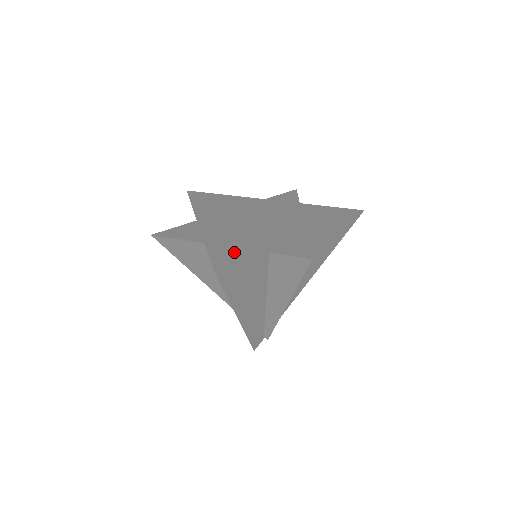
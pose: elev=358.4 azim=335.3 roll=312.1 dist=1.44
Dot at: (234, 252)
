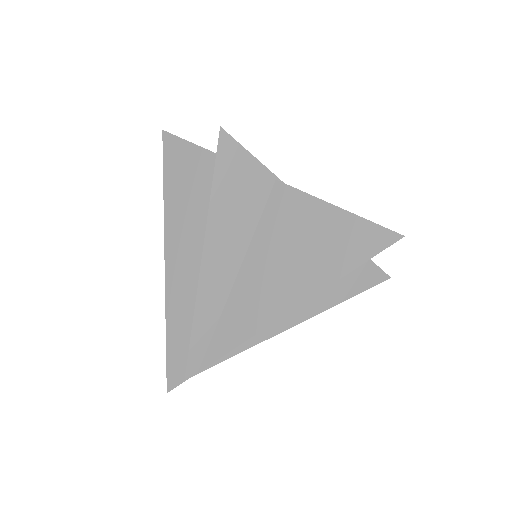
Dot at: occluded
